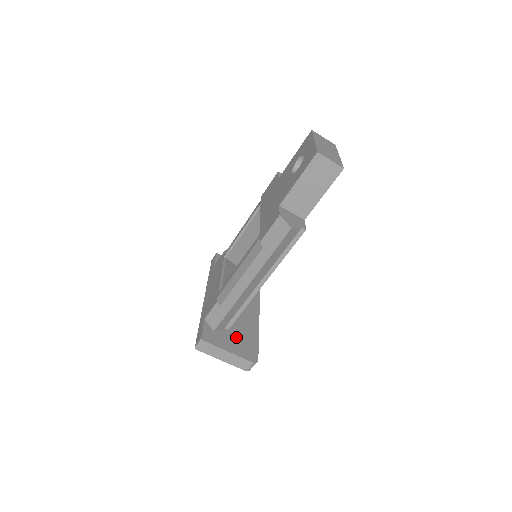
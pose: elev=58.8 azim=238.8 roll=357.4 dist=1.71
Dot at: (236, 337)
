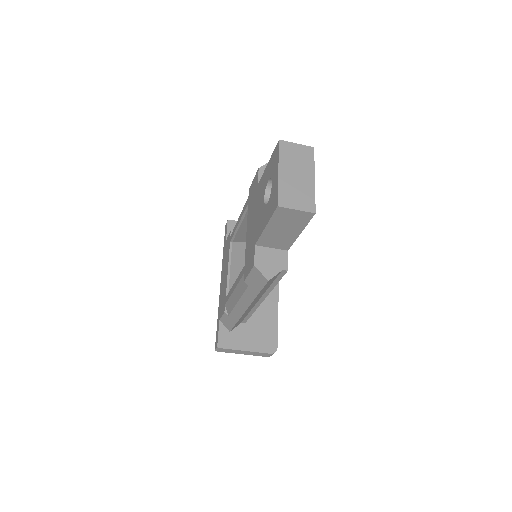
Dot at: (253, 329)
